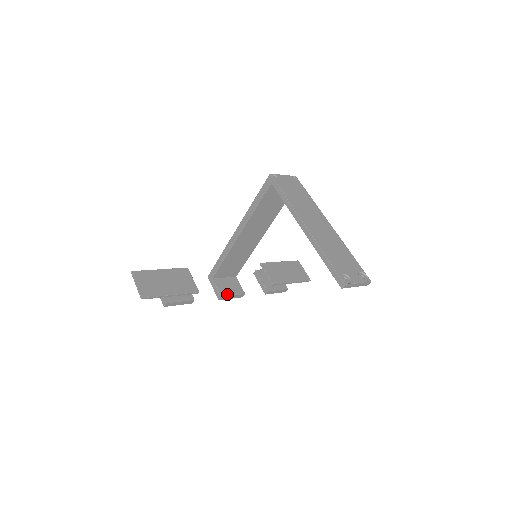
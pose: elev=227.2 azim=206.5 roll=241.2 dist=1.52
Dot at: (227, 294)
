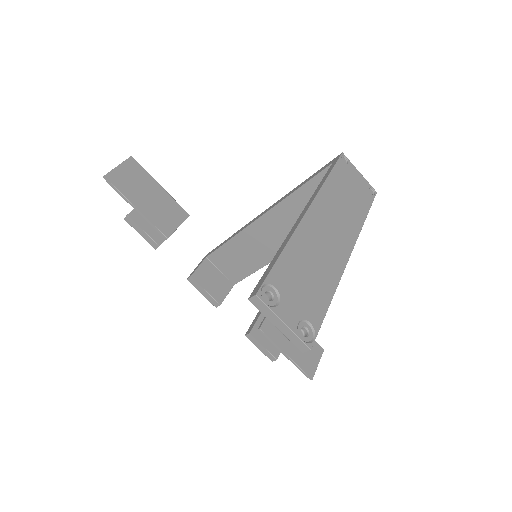
Dot at: (201, 282)
